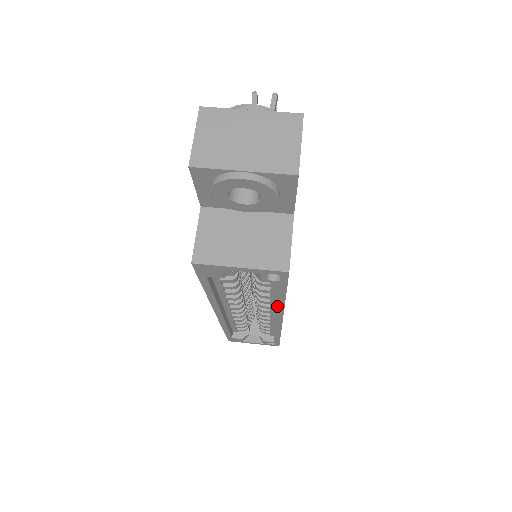
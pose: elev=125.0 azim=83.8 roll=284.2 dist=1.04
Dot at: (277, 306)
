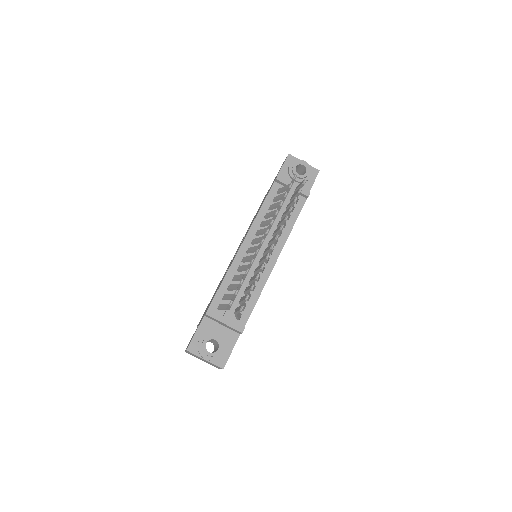
Dot at: occluded
